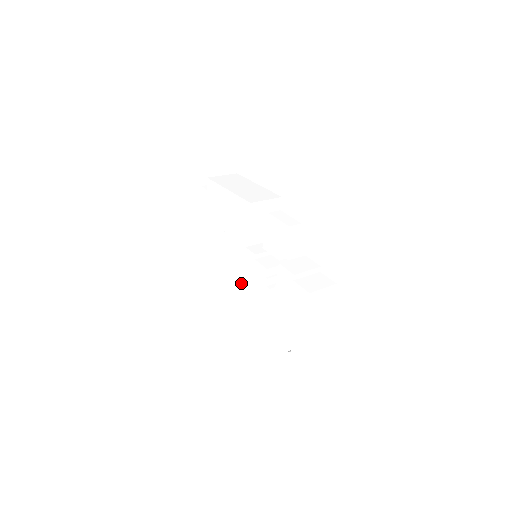
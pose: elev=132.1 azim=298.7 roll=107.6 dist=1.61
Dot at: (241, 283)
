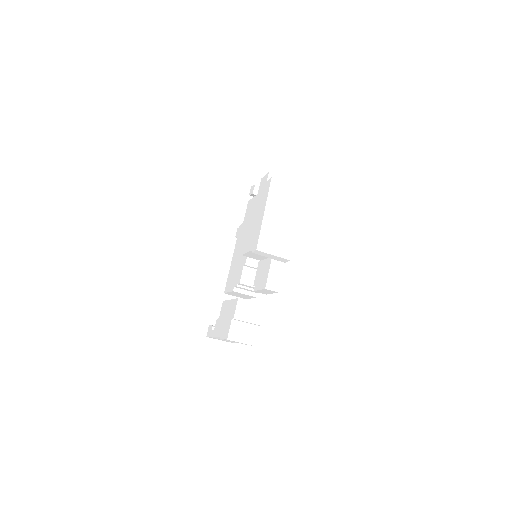
Dot at: (237, 255)
